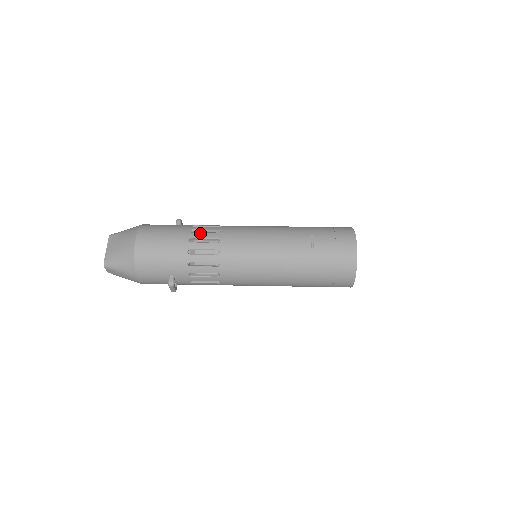
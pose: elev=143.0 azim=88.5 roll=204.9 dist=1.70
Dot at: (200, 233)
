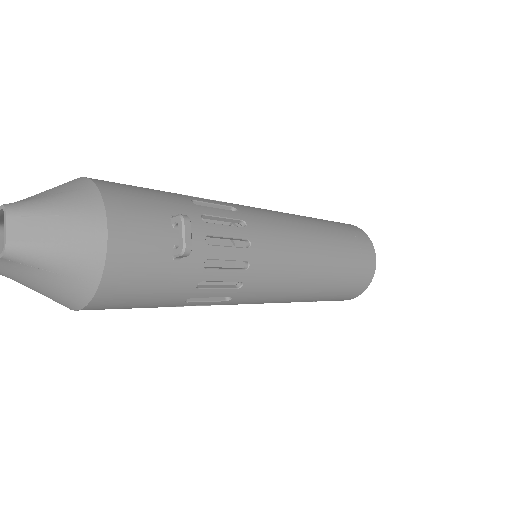
Dot at: occluded
